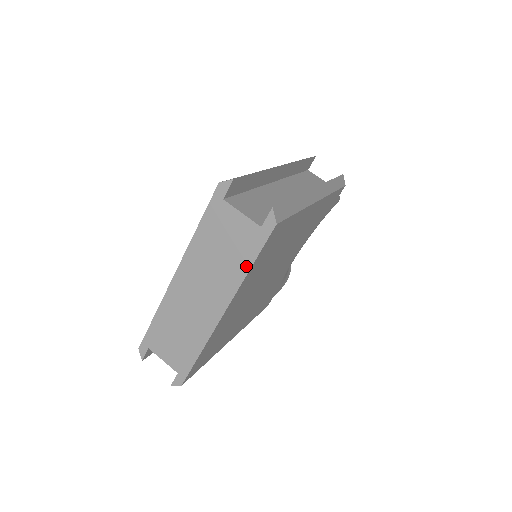
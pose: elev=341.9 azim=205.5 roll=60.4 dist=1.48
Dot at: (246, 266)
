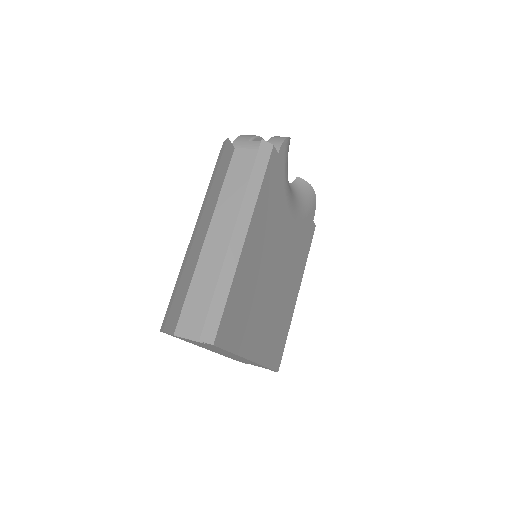
Dot at: occluded
